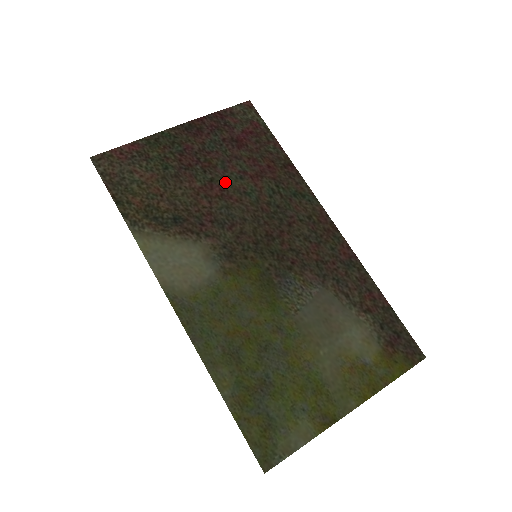
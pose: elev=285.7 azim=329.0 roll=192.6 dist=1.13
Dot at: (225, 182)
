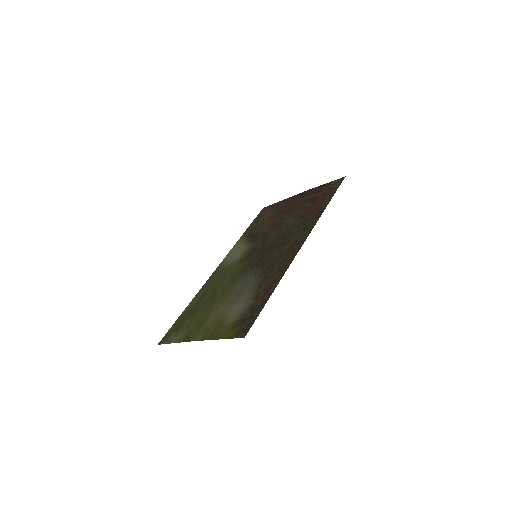
Dot at: (286, 219)
